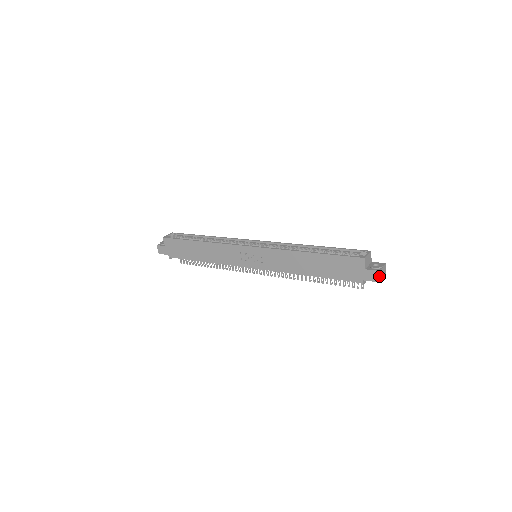
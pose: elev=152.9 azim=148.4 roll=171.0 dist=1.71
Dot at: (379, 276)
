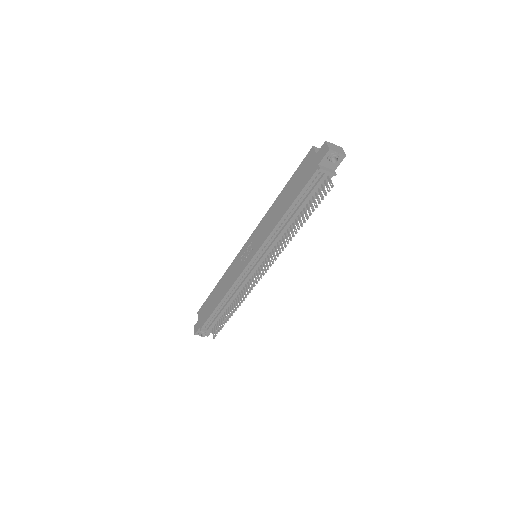
Dot at: (326, 145)
